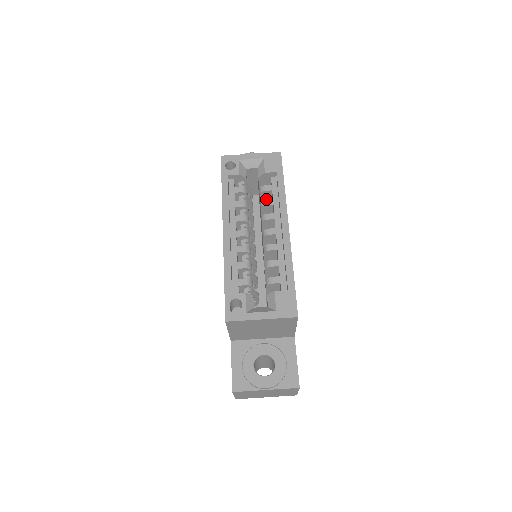
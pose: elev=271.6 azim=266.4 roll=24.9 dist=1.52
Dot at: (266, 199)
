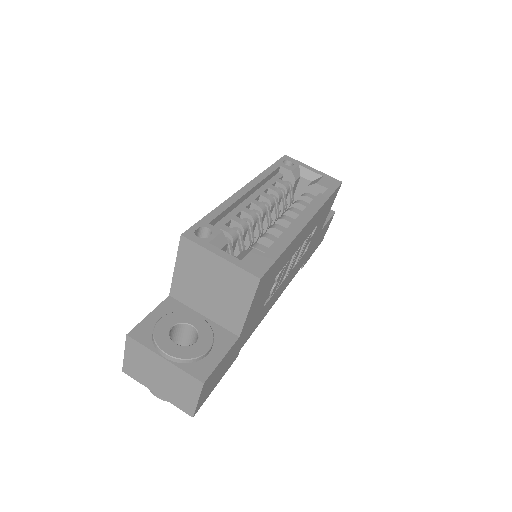
Dot at: occluded
